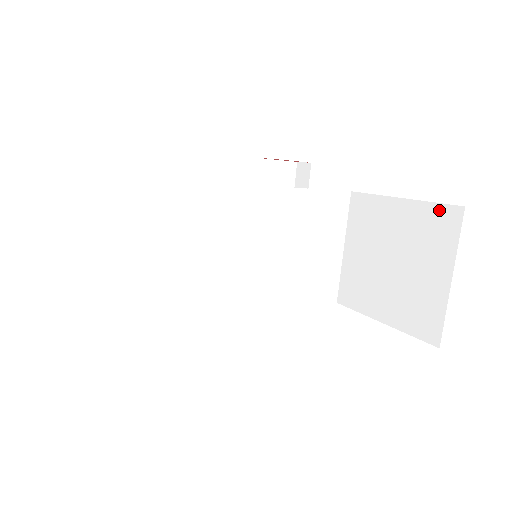
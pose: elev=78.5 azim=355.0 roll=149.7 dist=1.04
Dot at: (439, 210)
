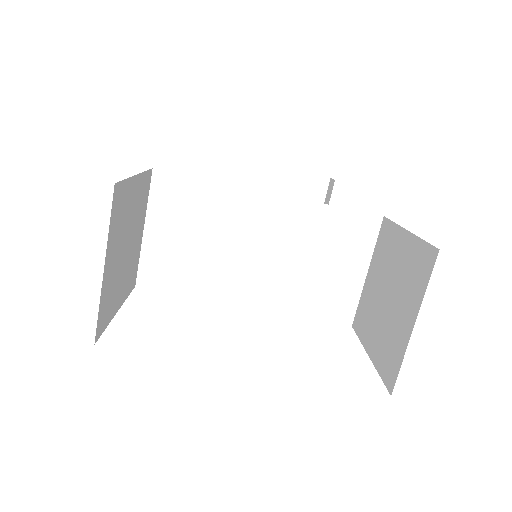
Dot at: (424, 249)
